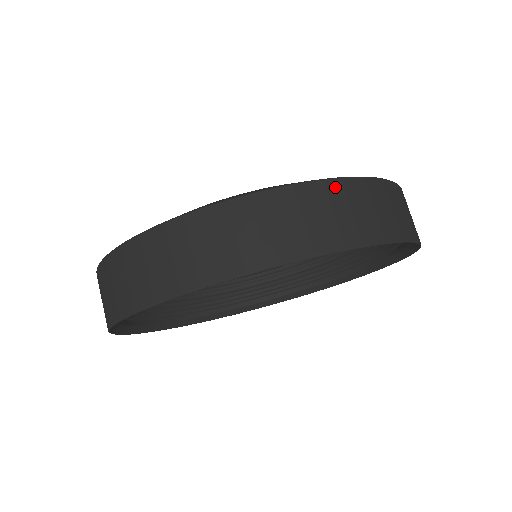
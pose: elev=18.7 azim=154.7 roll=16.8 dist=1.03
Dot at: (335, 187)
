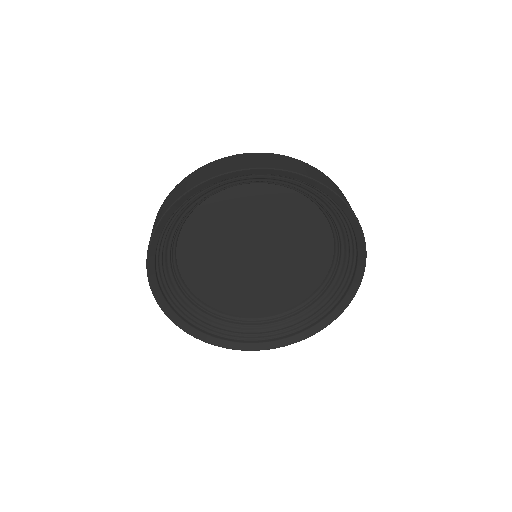
Dot at: occluded
